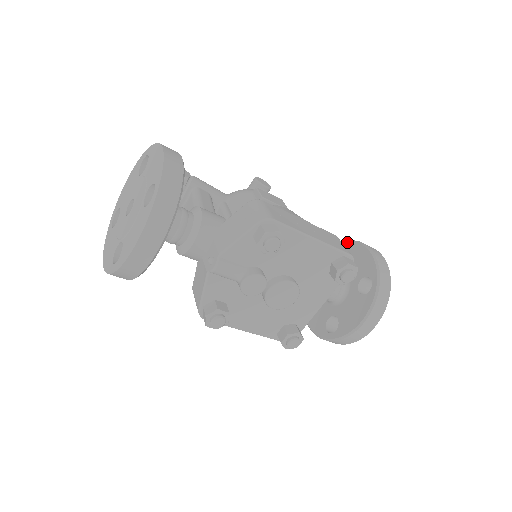
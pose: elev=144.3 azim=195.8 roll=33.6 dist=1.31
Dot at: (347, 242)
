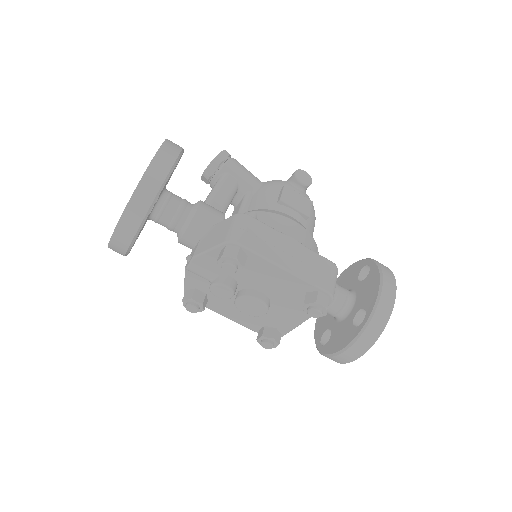
Dot at: (373, 262)
